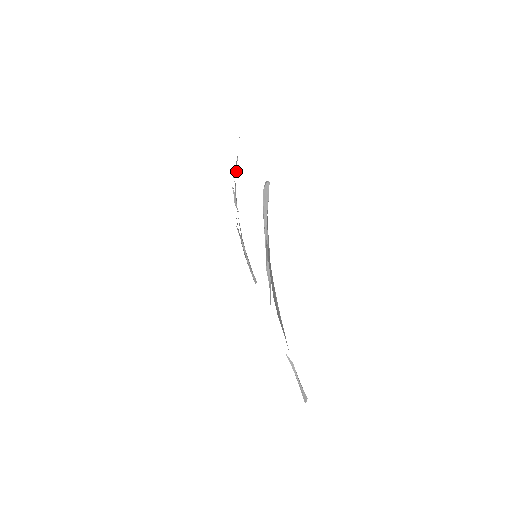
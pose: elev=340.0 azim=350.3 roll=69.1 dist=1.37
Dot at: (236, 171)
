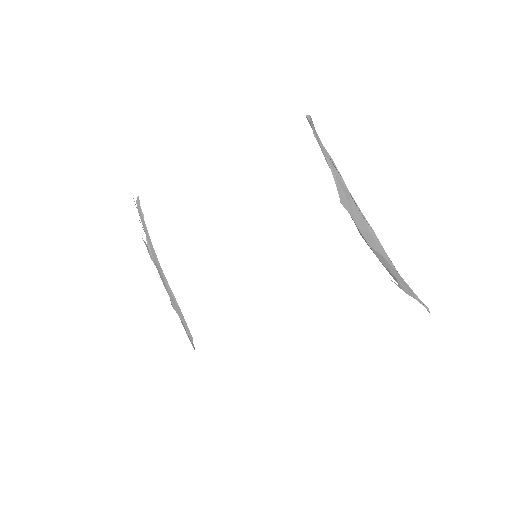
Dot at: (143, 215)
